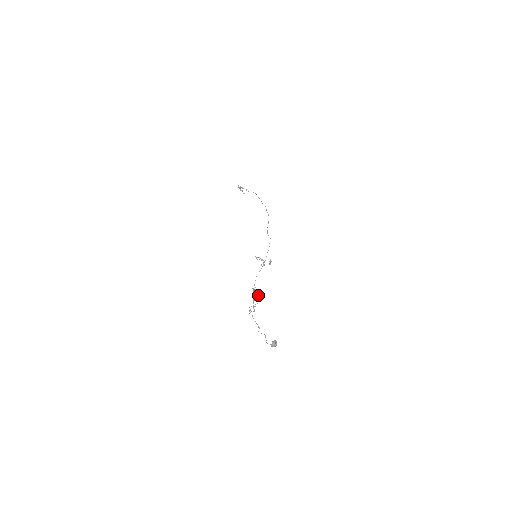
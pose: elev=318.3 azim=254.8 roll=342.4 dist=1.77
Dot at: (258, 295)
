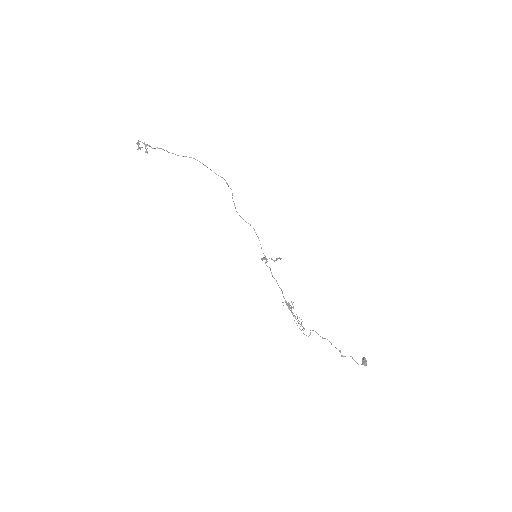
Dot at: occluded
